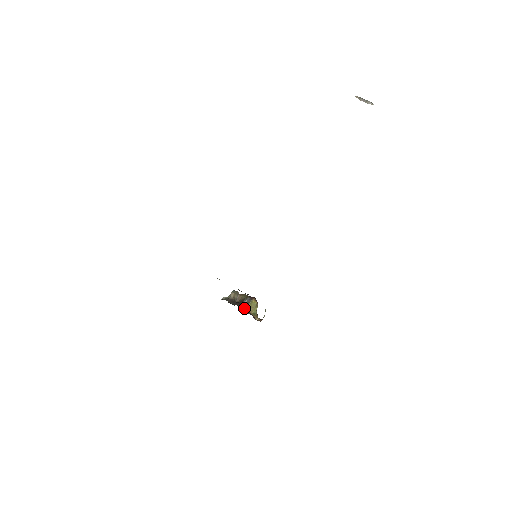
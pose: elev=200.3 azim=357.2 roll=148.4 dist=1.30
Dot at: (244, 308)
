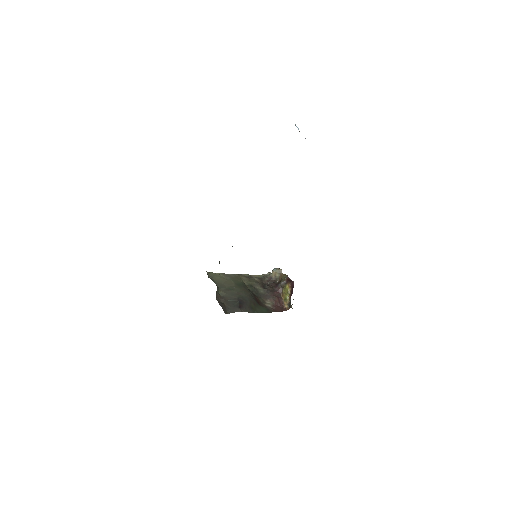
Dot at: (271, 294)
